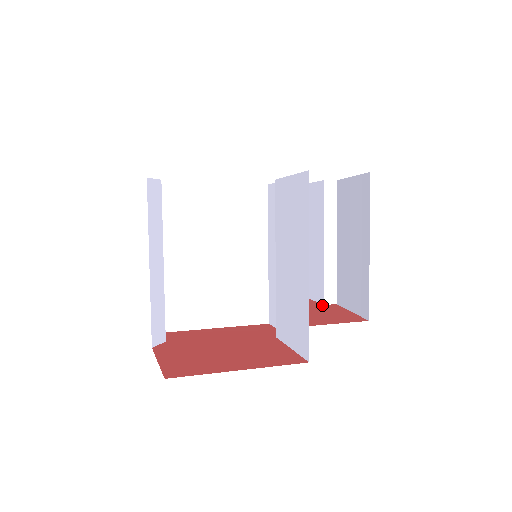
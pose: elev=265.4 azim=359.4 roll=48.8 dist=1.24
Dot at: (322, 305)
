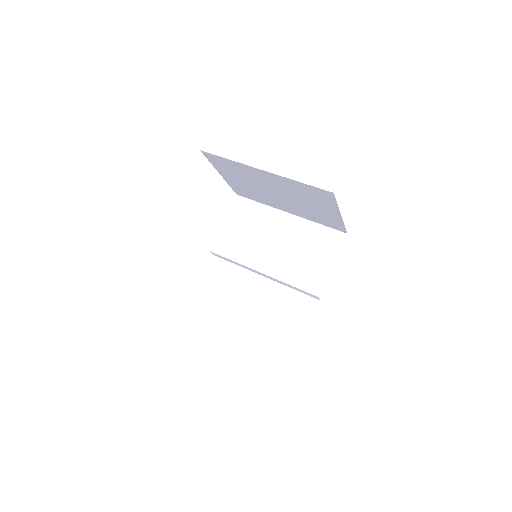
Dot at: occluded
